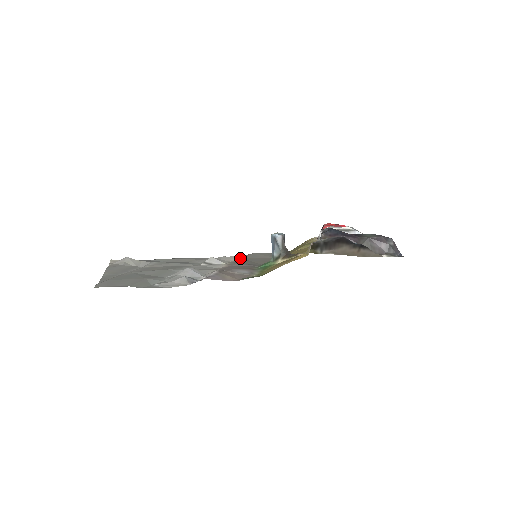
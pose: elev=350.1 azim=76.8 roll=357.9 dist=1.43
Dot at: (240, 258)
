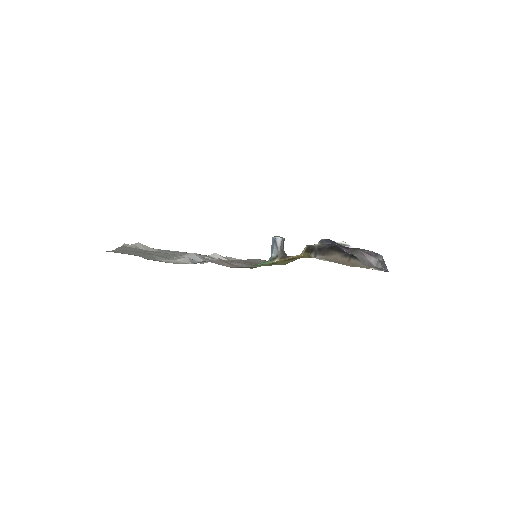
Dot at: occluded
